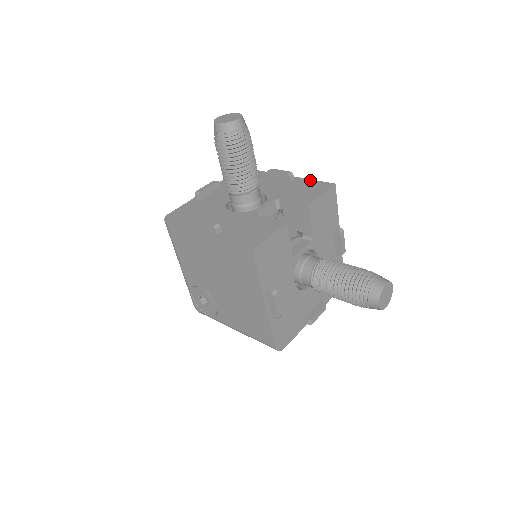
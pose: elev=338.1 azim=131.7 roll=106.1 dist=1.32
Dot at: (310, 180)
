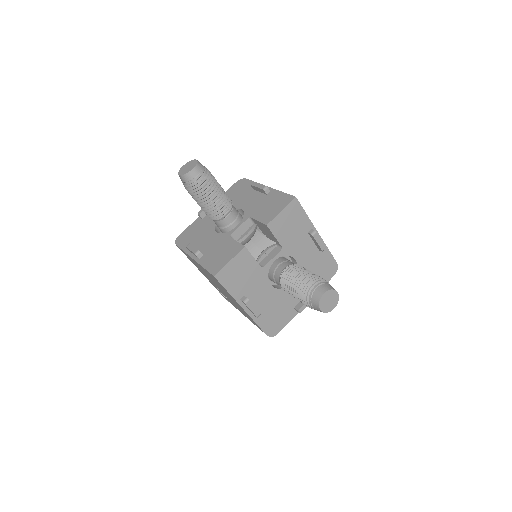
Dot at: (280, 192)
